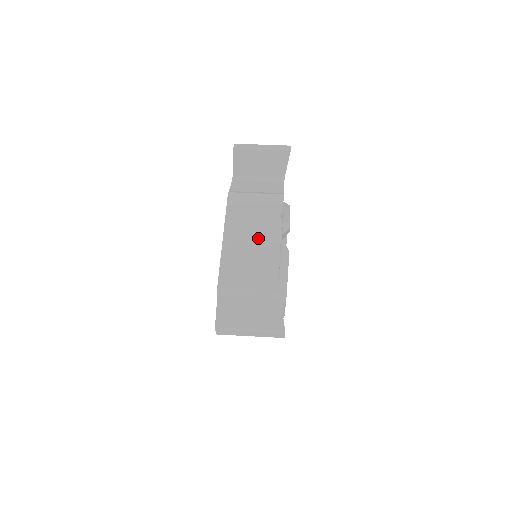
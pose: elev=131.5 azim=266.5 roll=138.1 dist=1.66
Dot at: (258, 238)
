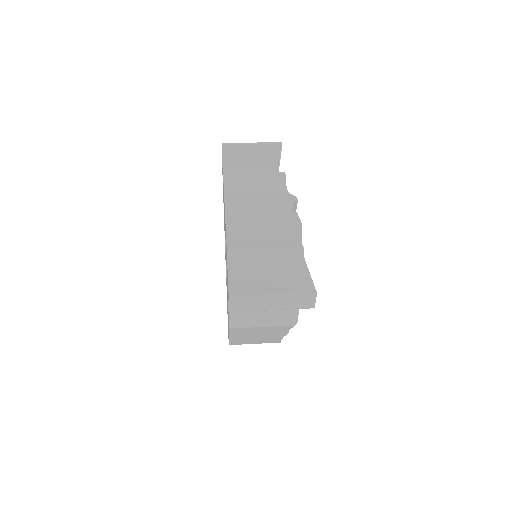
Dot at: (265, 206)
